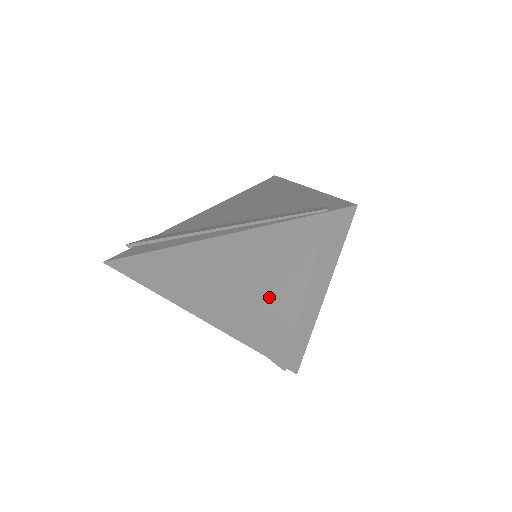
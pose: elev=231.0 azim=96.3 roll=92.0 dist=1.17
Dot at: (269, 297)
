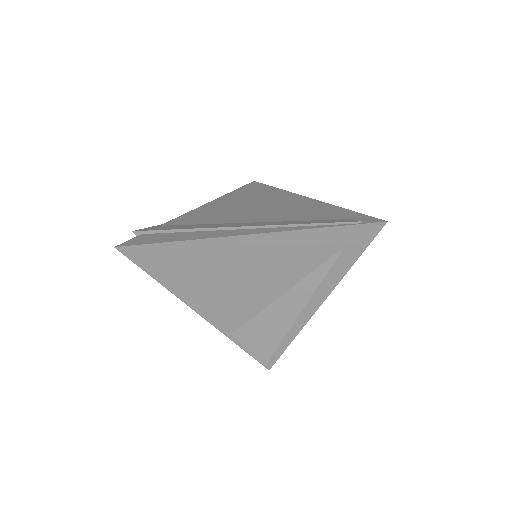
Dot at: (275, 296)
